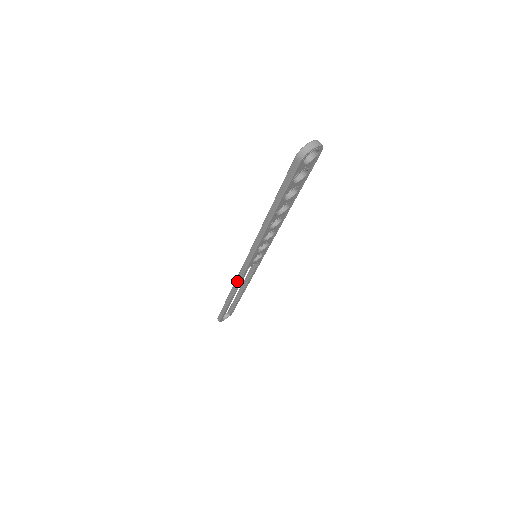
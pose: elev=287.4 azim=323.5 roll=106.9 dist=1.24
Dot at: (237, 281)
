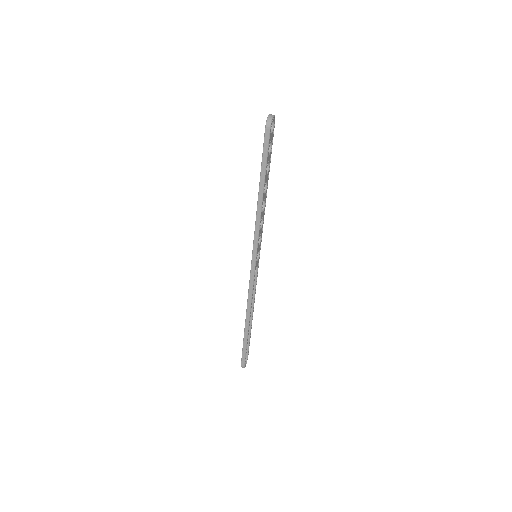
Dot at: (250, 294)
